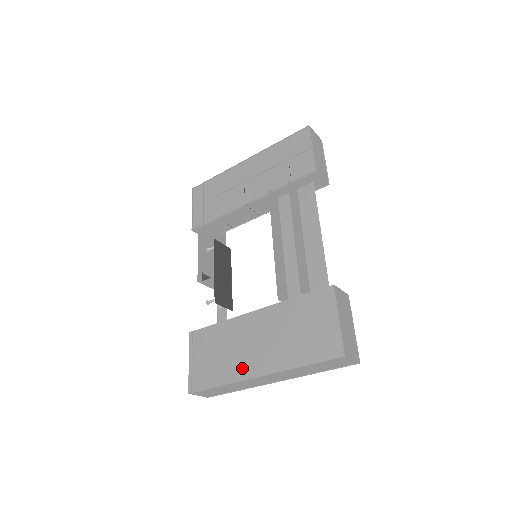
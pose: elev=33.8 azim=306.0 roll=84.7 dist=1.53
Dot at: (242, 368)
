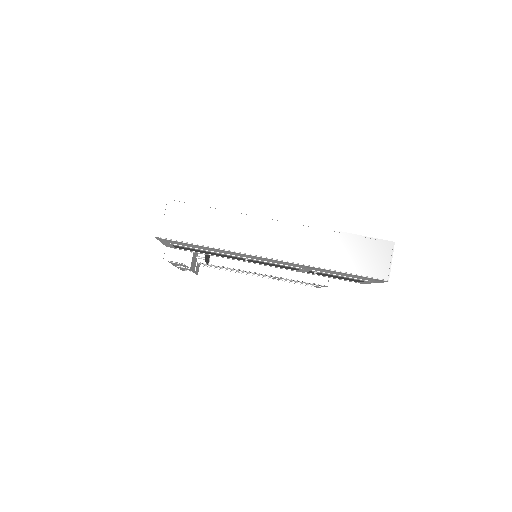
Dot at: occluded
